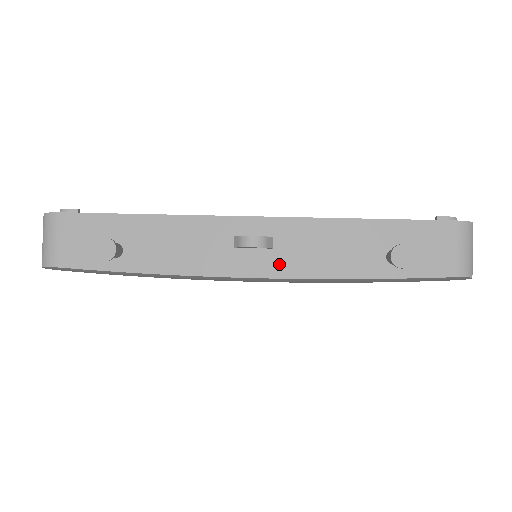
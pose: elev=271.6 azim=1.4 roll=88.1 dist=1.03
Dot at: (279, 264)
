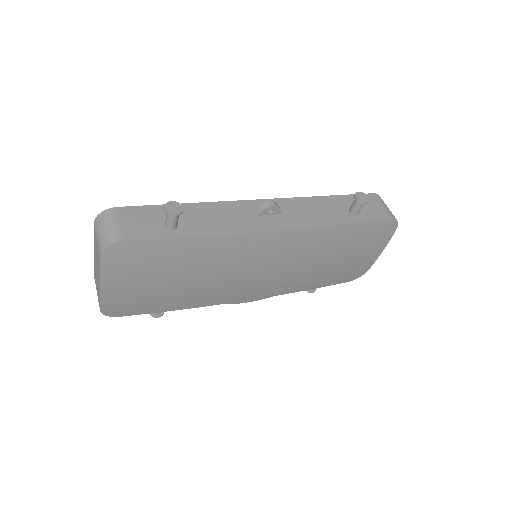
Dot at: (290, 222)
